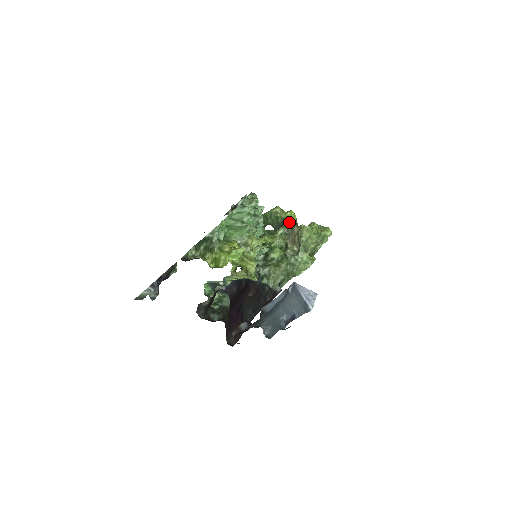
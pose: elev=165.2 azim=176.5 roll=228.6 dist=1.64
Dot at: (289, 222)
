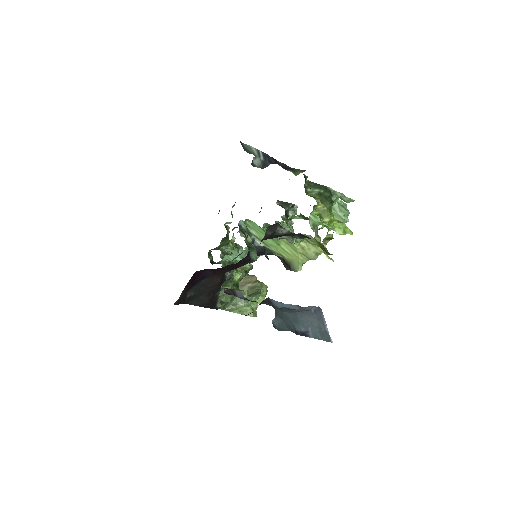
Dot at: occluded
